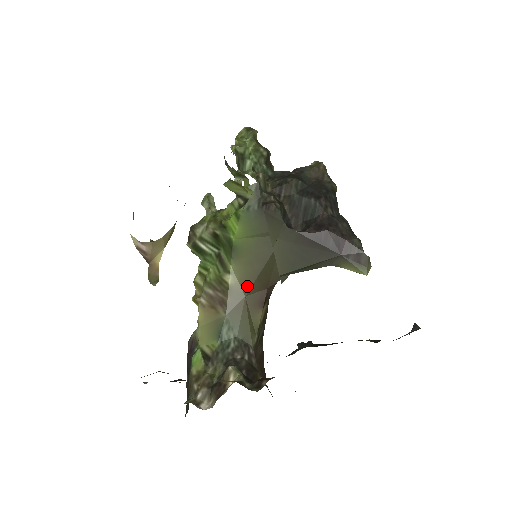
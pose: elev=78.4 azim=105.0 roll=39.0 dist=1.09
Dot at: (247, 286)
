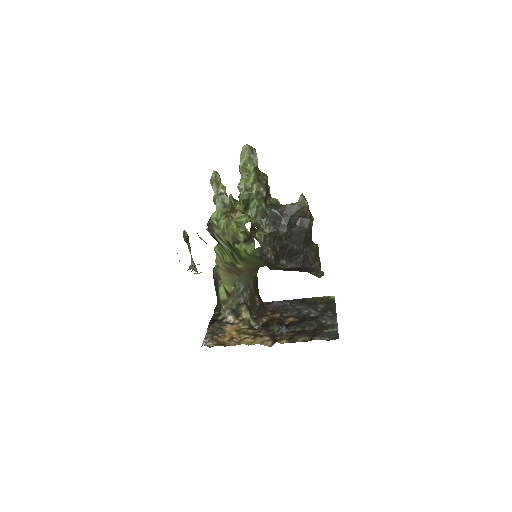
Dot at: (250, 269)
